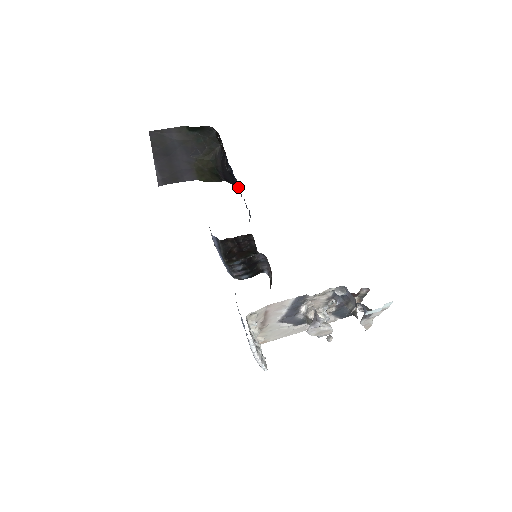
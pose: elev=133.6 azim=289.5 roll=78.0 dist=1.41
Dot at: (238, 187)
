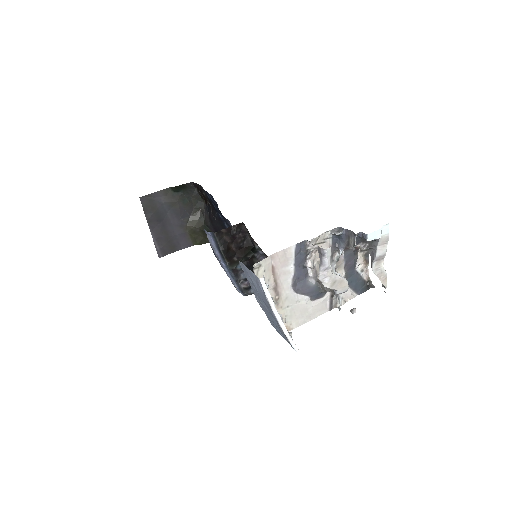
Dot at: occluded
